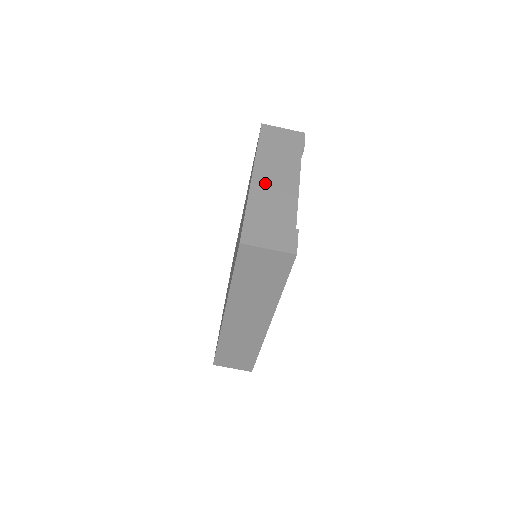
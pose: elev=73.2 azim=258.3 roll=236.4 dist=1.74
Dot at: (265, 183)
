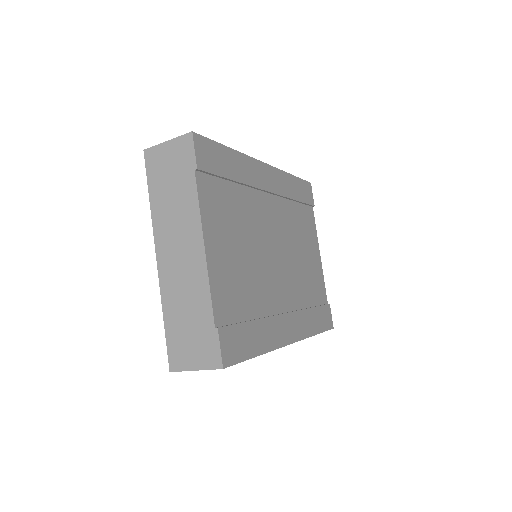
Dot at: (170, 265)
